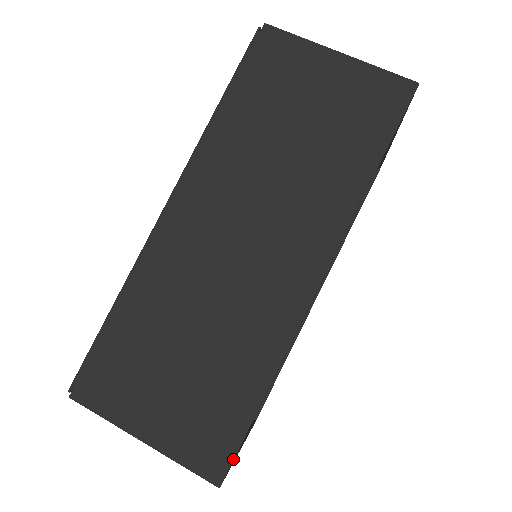
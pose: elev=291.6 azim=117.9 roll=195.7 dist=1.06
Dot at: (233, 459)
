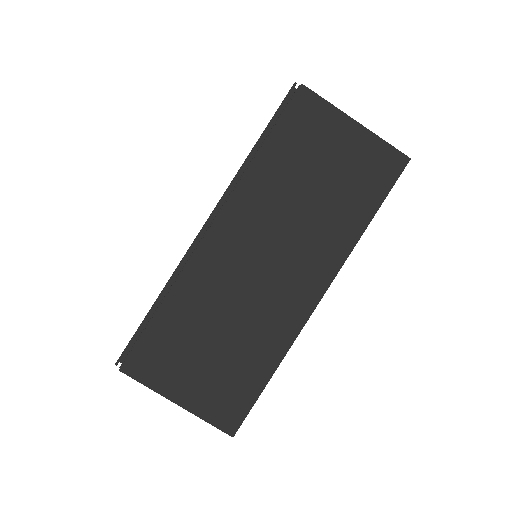
Dot at: occluded
